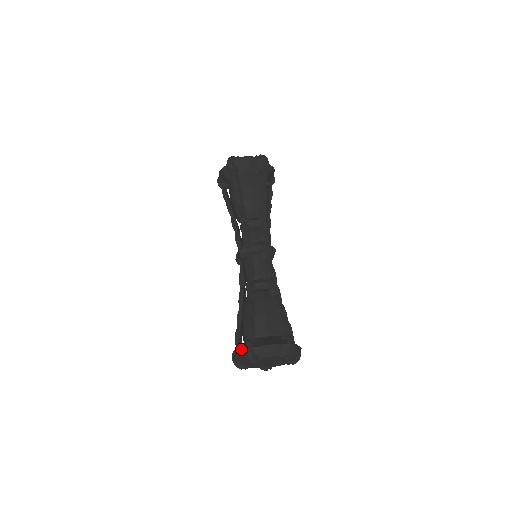
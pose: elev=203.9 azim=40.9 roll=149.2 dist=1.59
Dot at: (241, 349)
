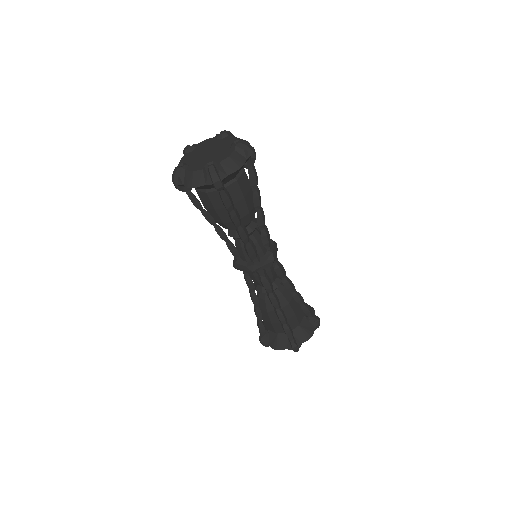
Dot at: (282, 346)
